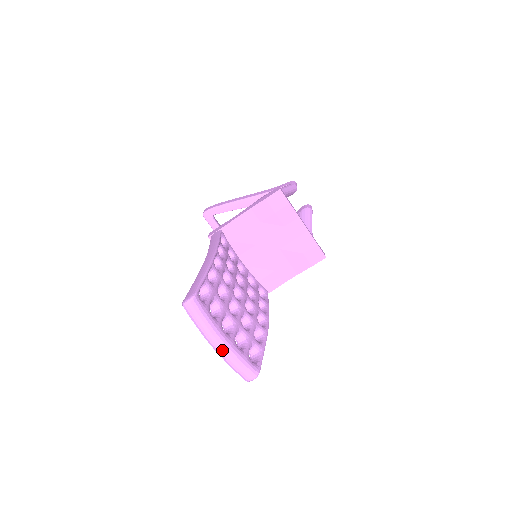
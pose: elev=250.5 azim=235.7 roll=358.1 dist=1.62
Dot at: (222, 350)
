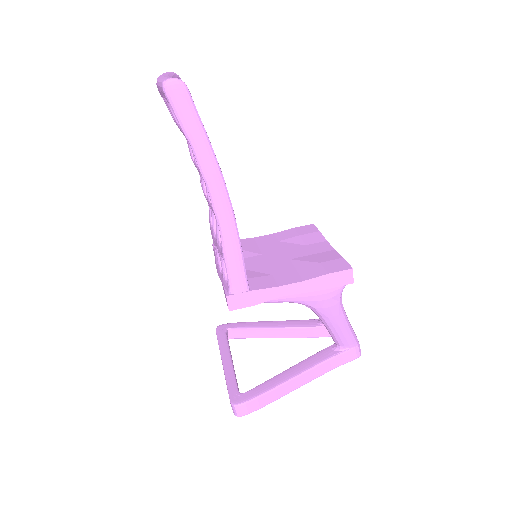
Dot at: occluded
